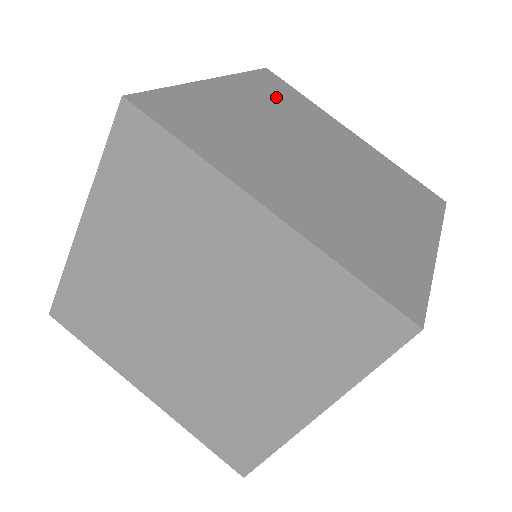
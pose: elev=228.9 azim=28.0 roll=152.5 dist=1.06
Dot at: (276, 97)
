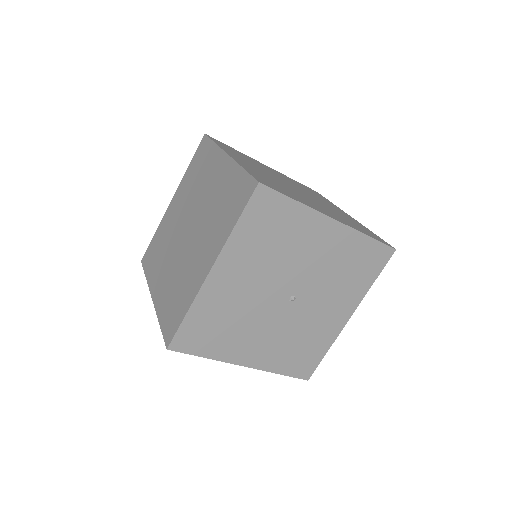
Dot at: (303, 187)
